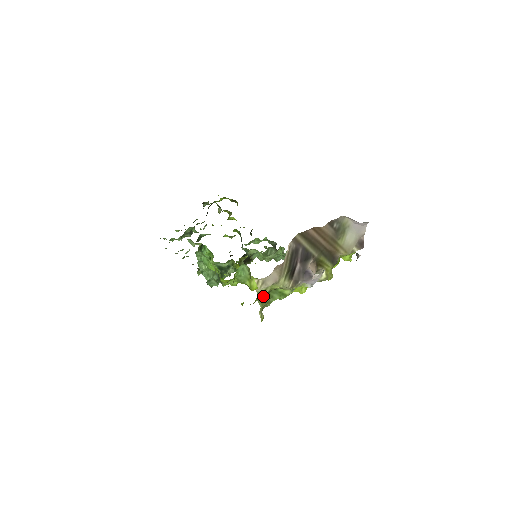
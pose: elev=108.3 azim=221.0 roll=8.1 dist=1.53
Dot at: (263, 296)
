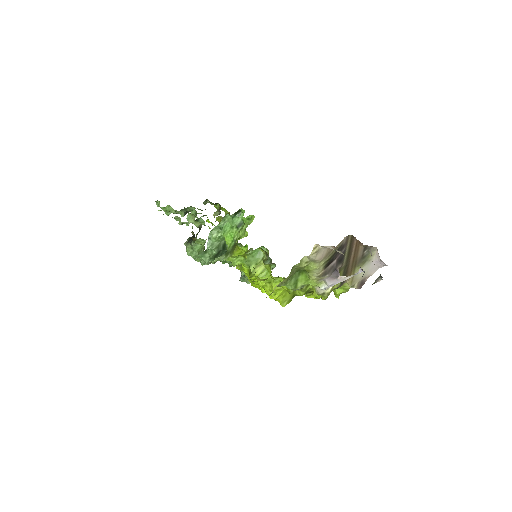
Dot at: (294, 270)
